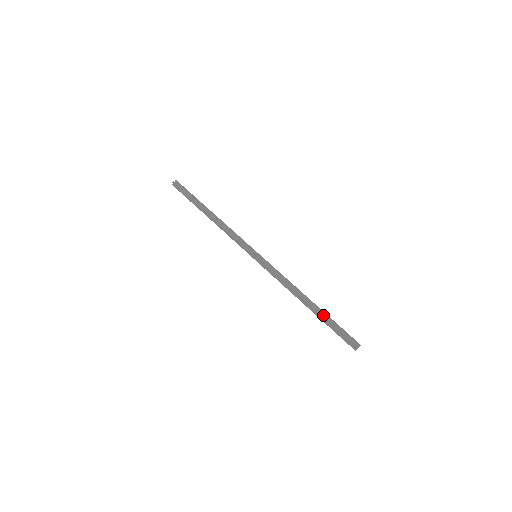
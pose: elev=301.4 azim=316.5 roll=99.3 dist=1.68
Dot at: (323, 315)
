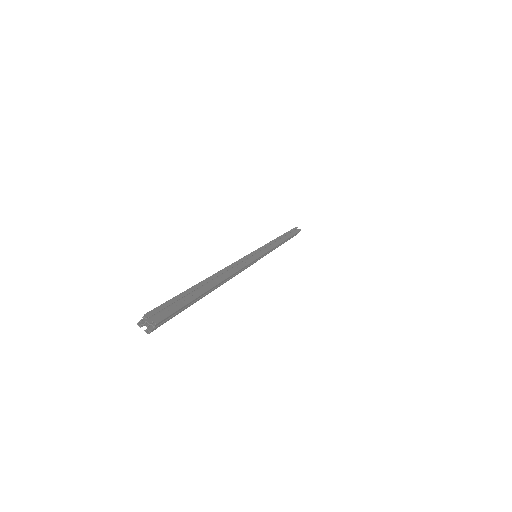
Dot at: (196, 290)
